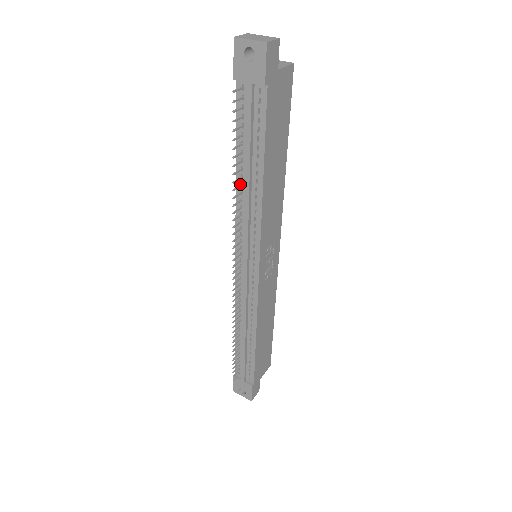
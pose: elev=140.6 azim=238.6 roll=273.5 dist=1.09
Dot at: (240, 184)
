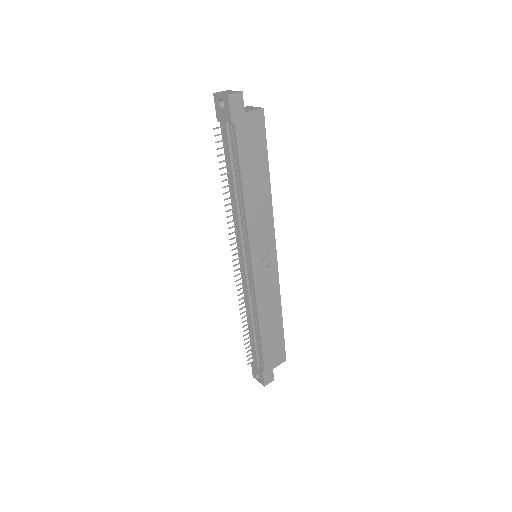
Dot at: (232, 196)
